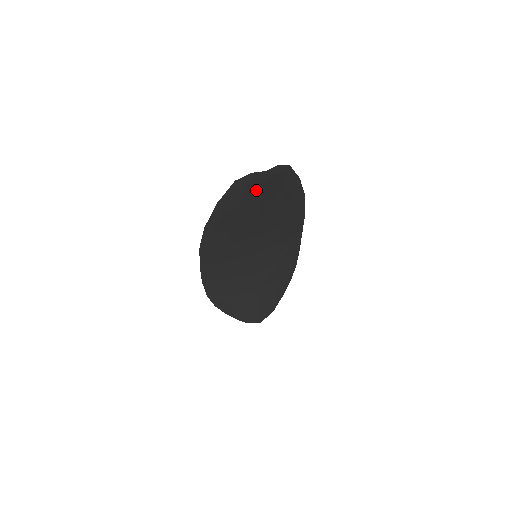
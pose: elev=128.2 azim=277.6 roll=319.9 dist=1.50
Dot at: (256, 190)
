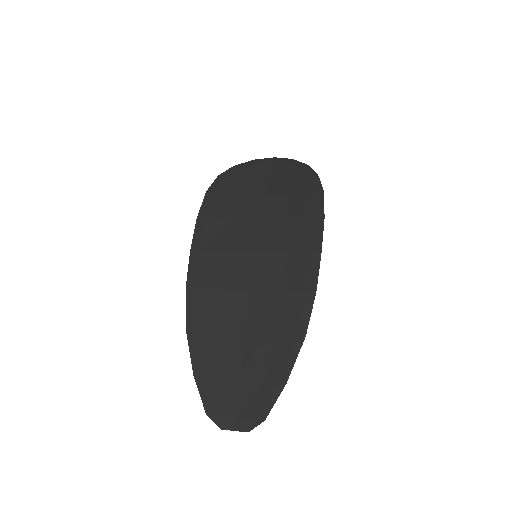
Dot at: (231, 397)
